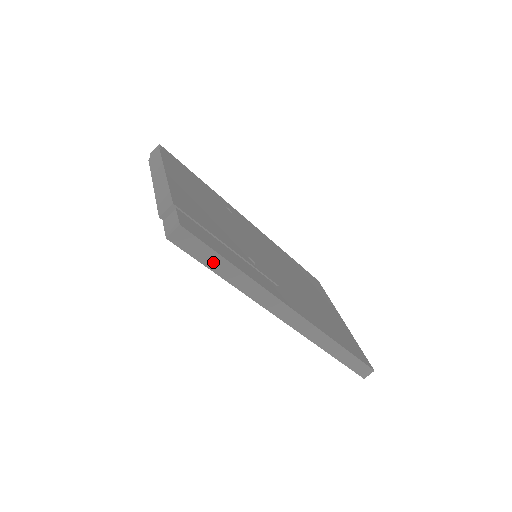
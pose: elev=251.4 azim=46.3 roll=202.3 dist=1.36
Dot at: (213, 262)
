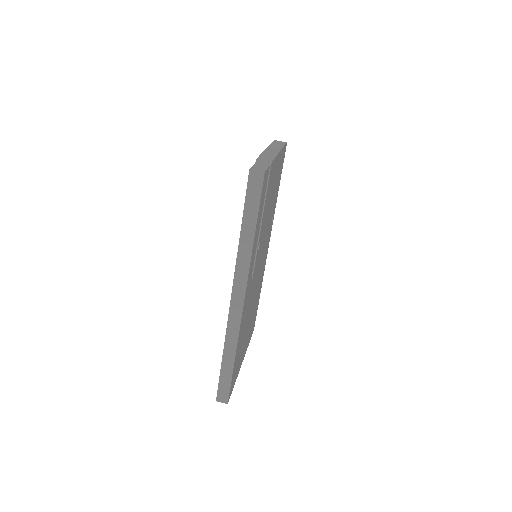
Dot at: (250, 213)
